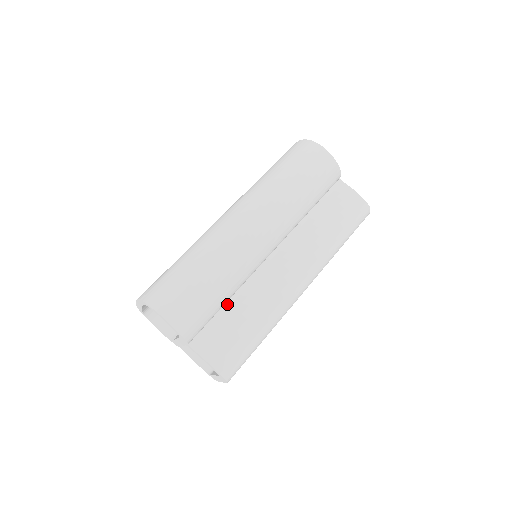
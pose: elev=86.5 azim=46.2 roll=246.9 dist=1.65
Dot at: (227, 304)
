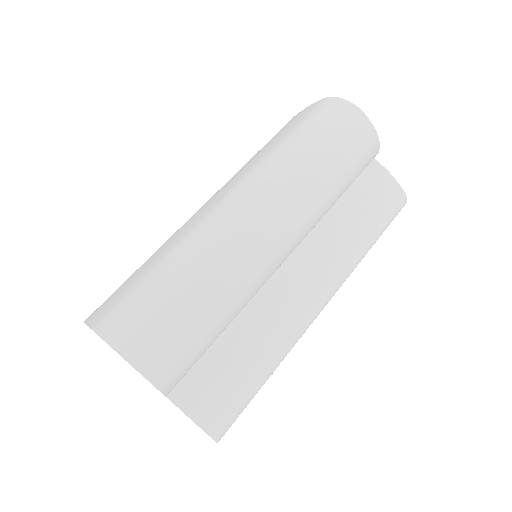
Dot at: (222, 334)
